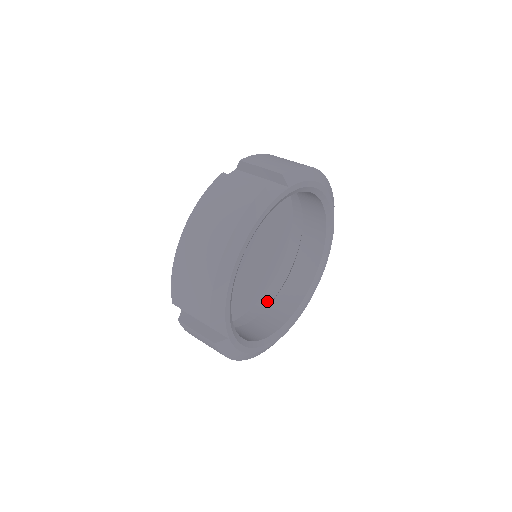
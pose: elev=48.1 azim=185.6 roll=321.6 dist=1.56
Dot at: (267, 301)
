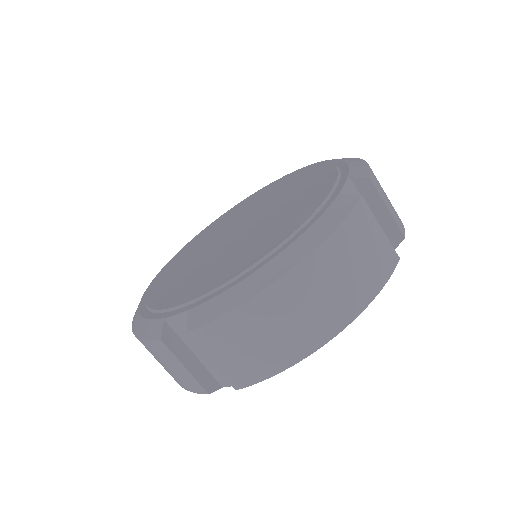
Dot at: occluded
